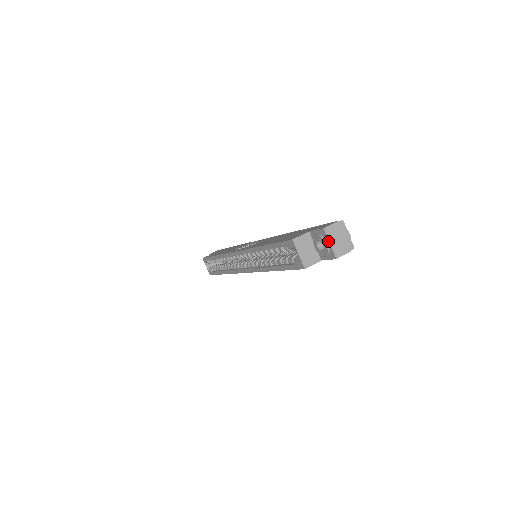
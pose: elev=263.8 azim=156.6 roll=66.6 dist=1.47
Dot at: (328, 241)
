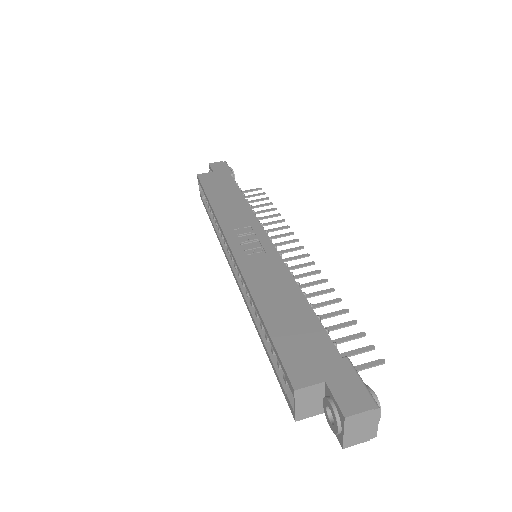
Dot at: (343, 430)
